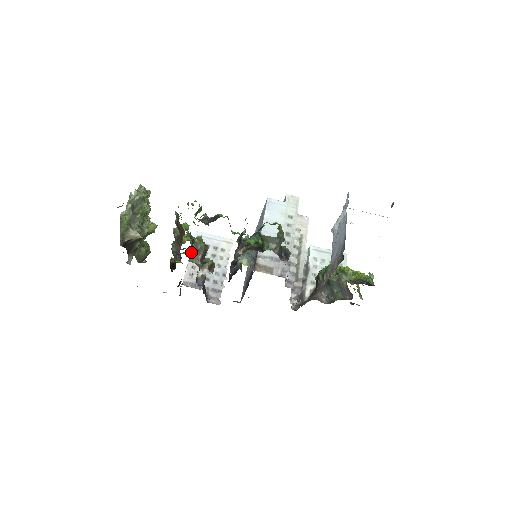
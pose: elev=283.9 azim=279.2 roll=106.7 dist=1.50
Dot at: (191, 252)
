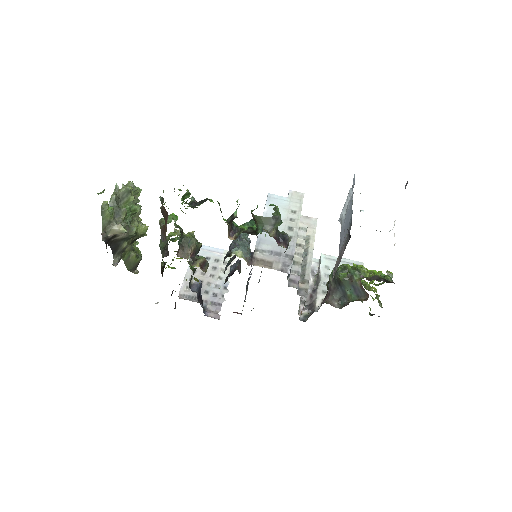
Dot at: (180, 246)
